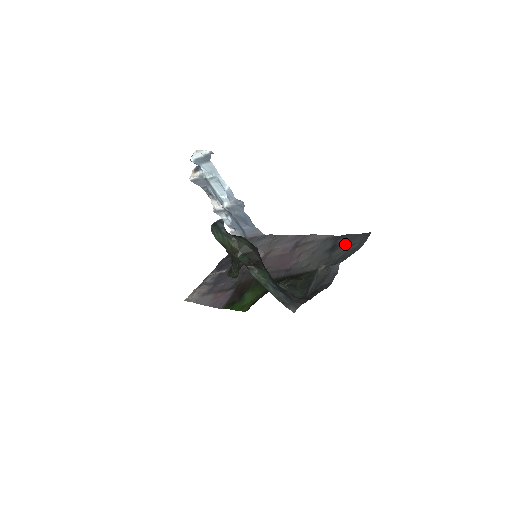
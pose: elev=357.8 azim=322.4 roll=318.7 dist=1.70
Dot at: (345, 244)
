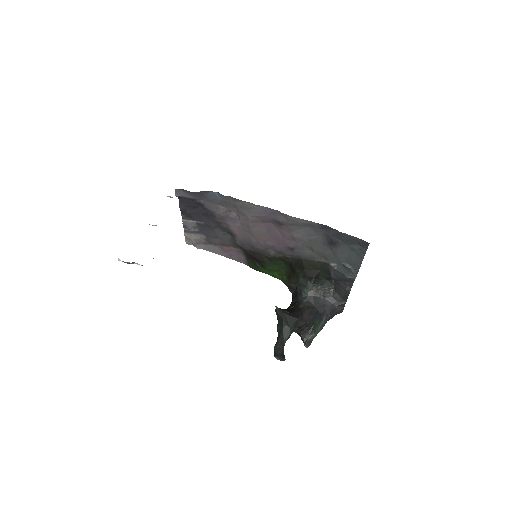
Dot at: (343, 243)
